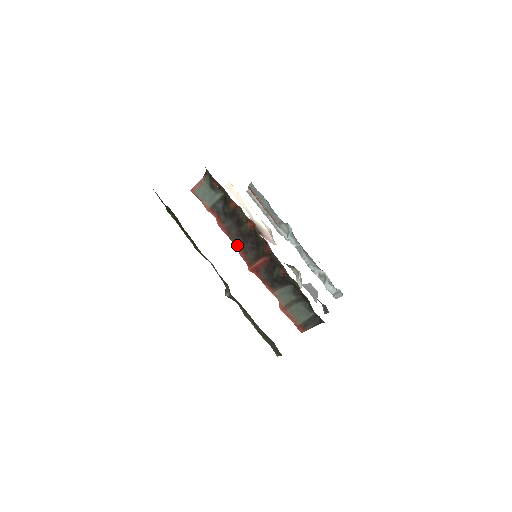
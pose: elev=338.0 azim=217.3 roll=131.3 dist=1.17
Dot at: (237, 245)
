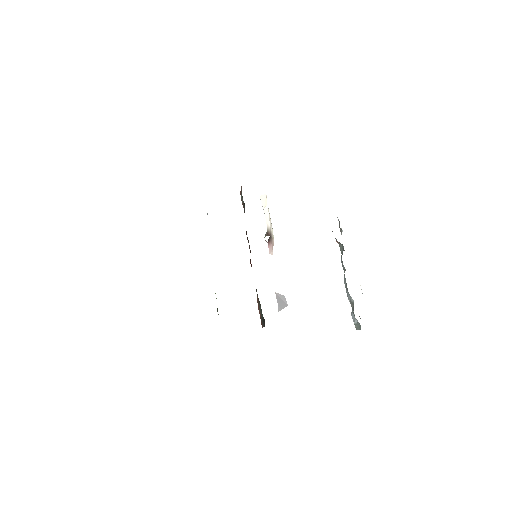
Dot at: (248, 242)
